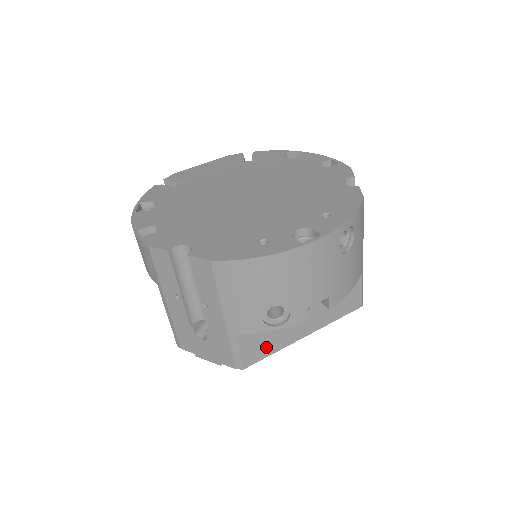
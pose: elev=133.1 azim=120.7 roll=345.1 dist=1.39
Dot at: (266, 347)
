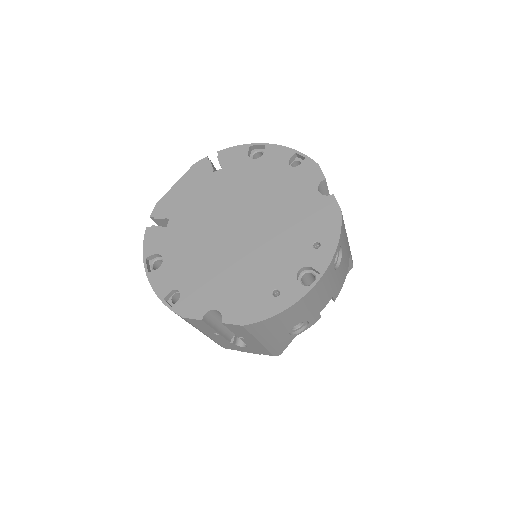
Dot at: occluded
